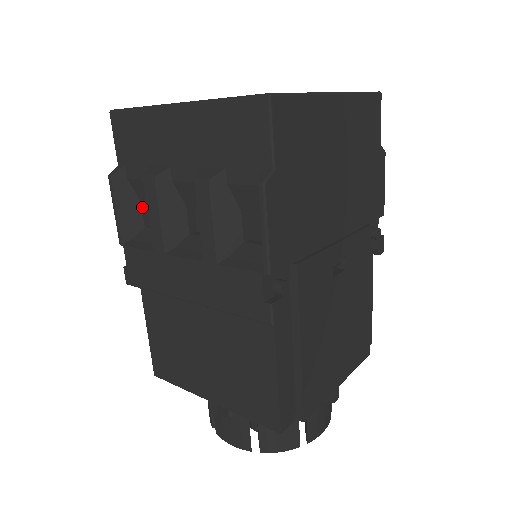
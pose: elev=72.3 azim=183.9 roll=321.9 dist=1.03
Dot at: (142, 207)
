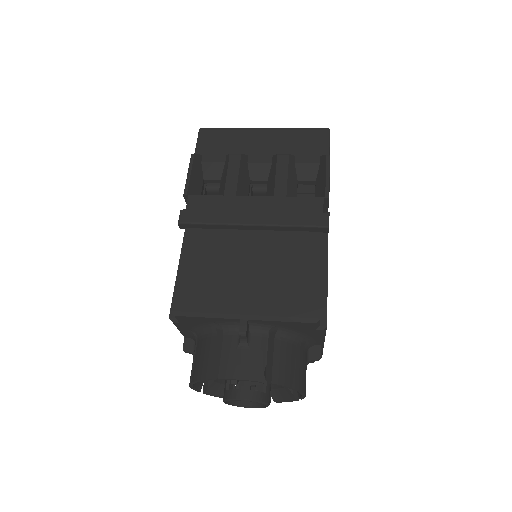
Dot at: (203, 183)
